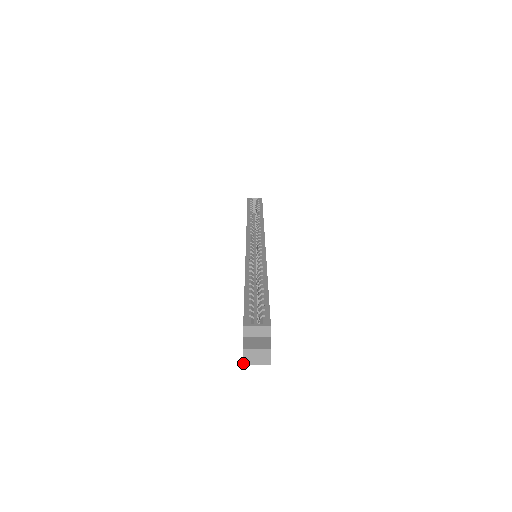
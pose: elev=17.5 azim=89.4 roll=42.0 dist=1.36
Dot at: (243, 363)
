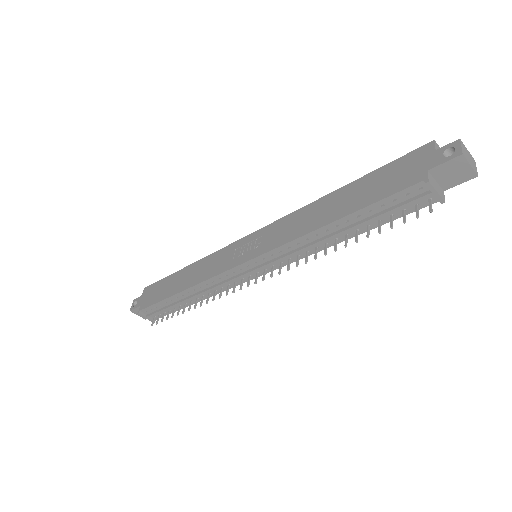
Dot at: (462, 153)
